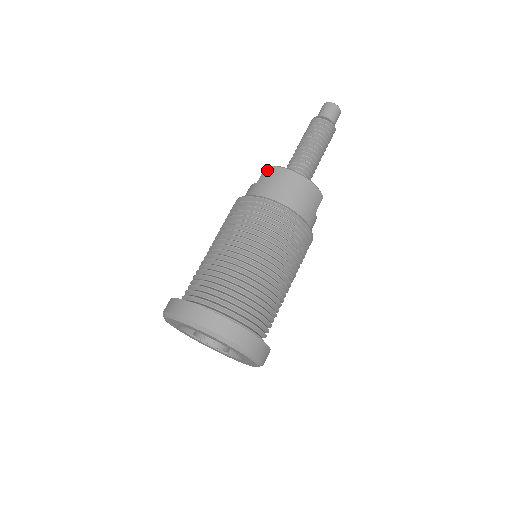
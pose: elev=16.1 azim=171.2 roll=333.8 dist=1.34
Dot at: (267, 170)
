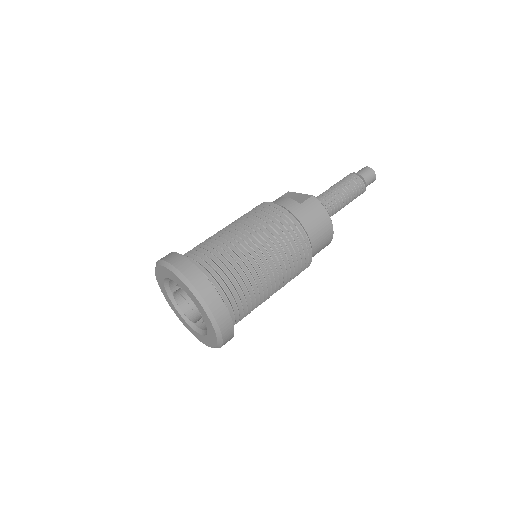
Dot at: (314, 201)
